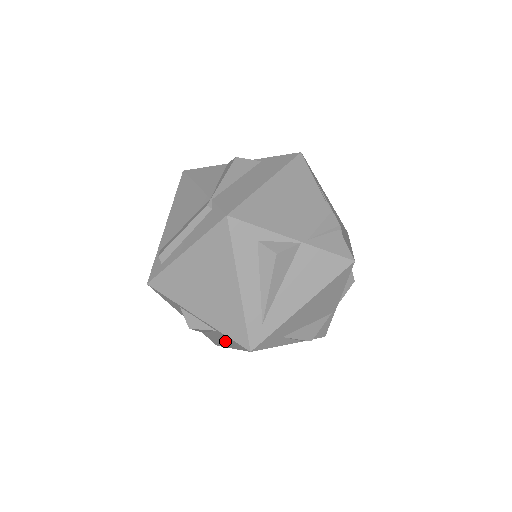
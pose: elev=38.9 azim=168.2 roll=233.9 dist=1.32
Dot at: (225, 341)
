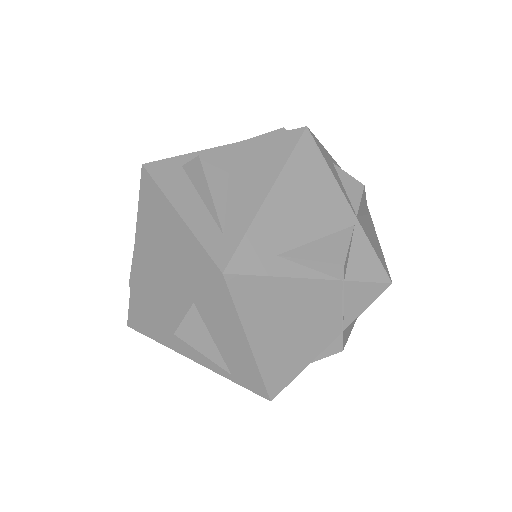
Dot at: (226, 327)
